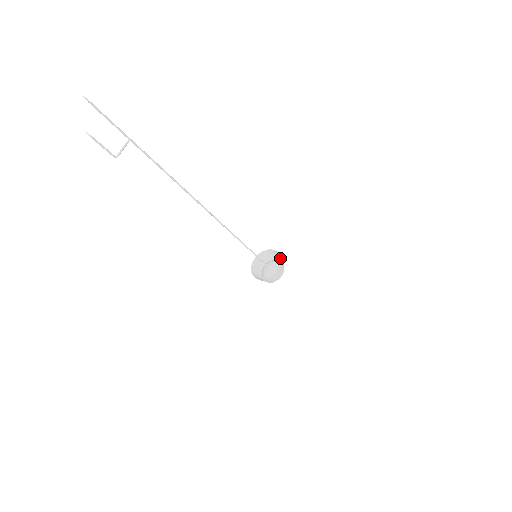
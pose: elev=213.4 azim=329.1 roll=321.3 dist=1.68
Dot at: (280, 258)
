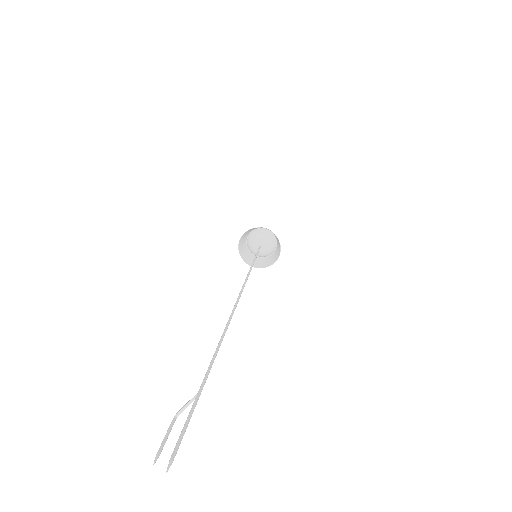
Dot at: (280, 248)
